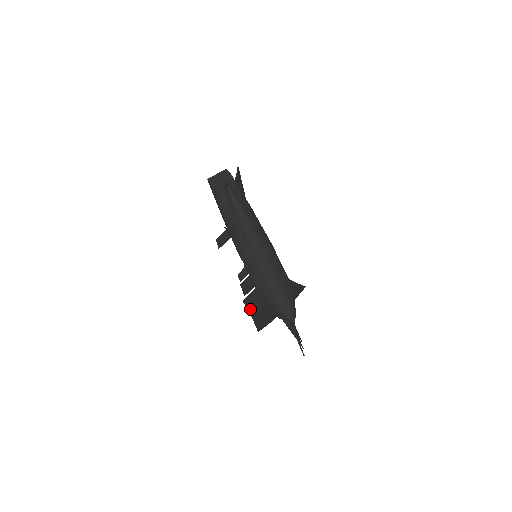
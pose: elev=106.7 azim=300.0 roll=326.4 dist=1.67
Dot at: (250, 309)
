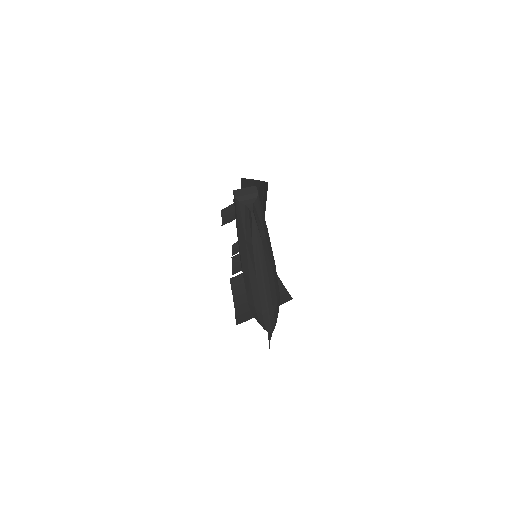
Dot at: (234, 292)
